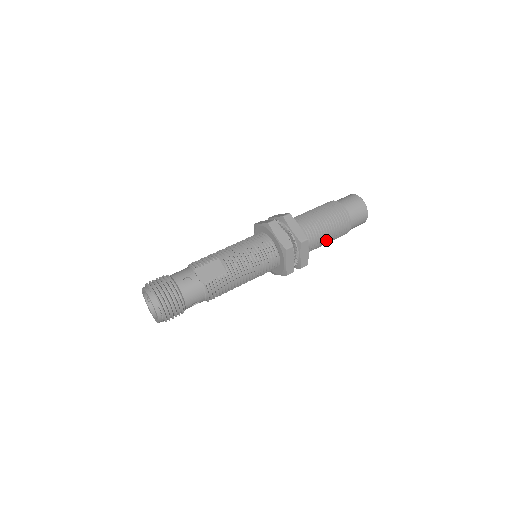
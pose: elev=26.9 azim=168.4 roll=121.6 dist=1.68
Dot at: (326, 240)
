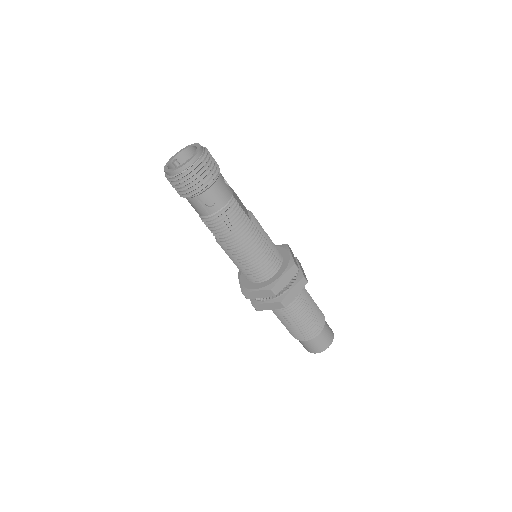
Dot at: (302, 315)
